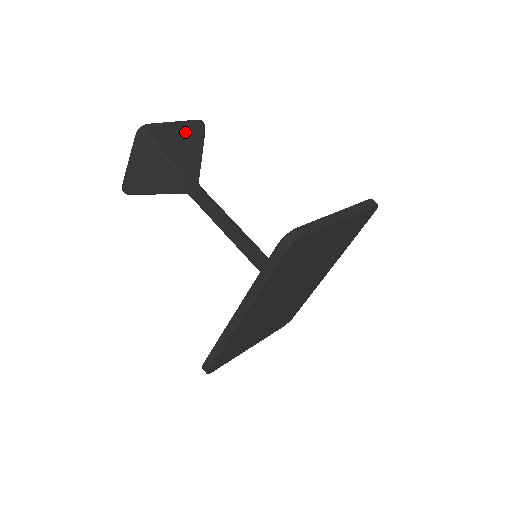
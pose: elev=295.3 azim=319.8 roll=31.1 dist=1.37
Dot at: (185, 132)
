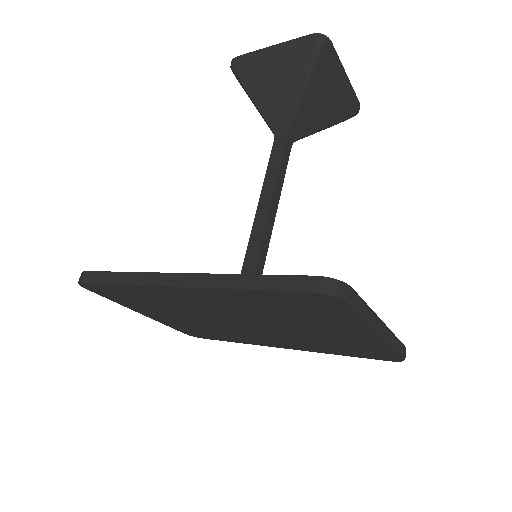
Dot at: (341, 94)
